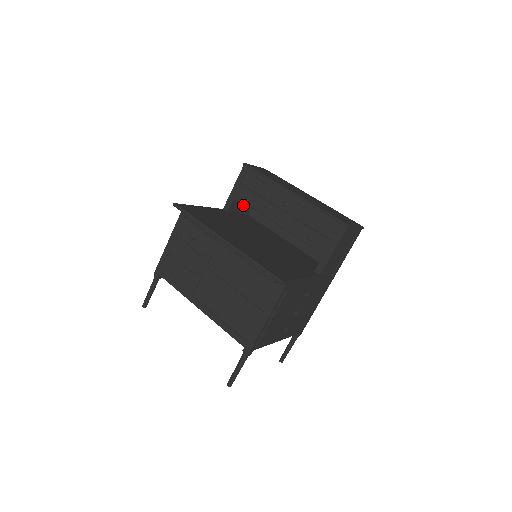
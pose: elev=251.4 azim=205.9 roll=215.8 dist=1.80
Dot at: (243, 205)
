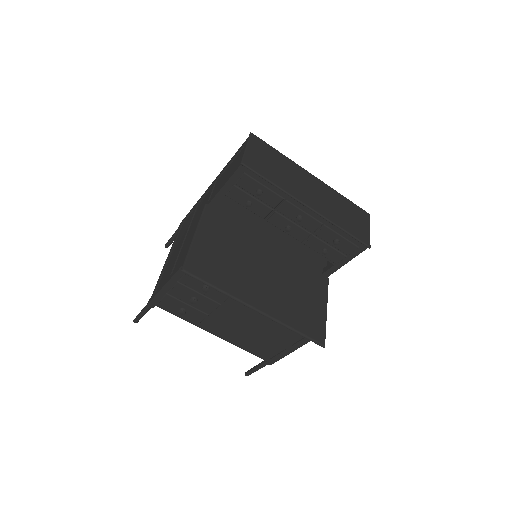
Dot at: (222, 177)
